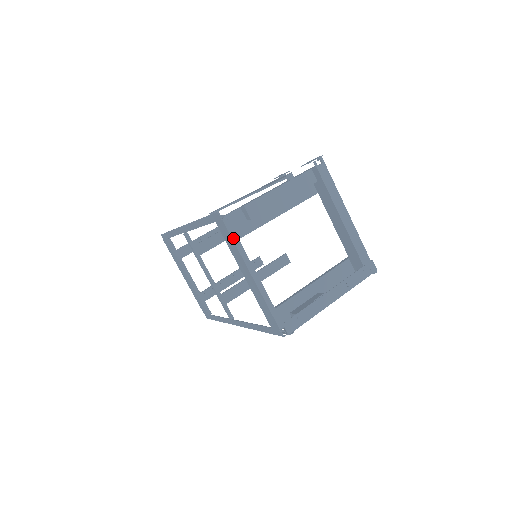
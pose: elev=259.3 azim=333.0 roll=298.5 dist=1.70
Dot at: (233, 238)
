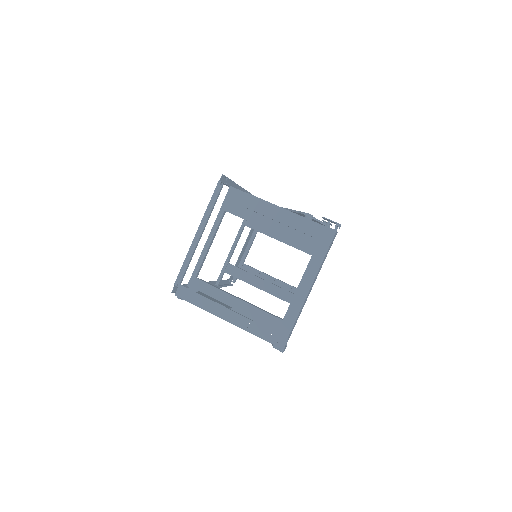
Dot at: (212, 199)
